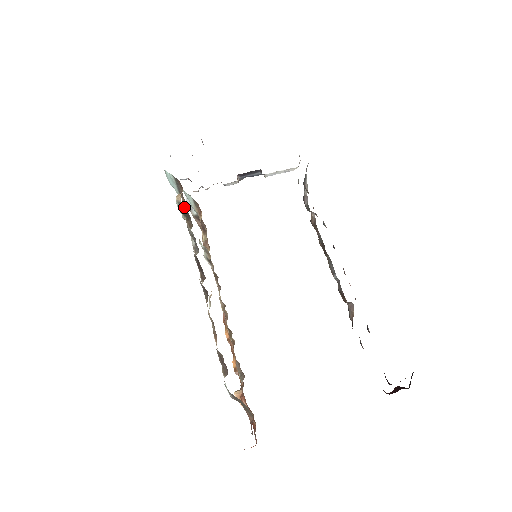
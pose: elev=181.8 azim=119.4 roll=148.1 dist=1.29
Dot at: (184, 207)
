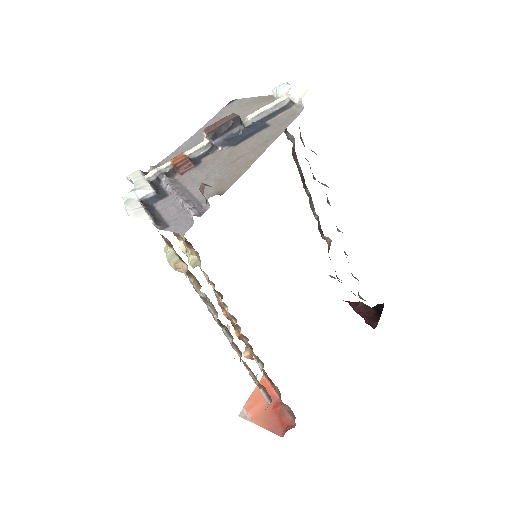
Dot at: occluded
